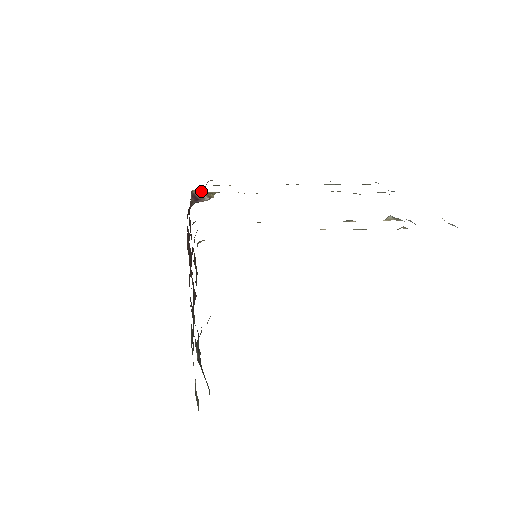
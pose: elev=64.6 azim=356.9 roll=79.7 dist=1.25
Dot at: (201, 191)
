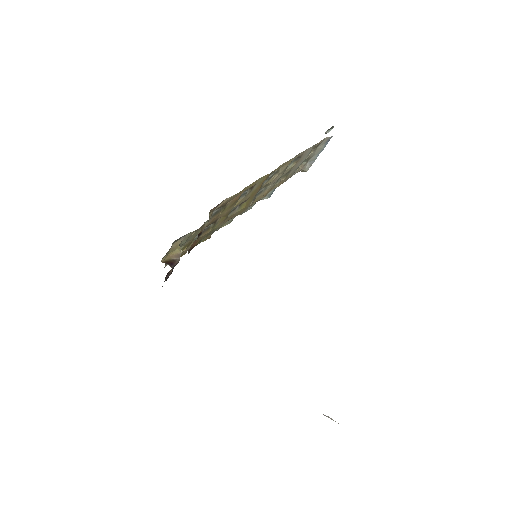
Dot at: (168, 258)
